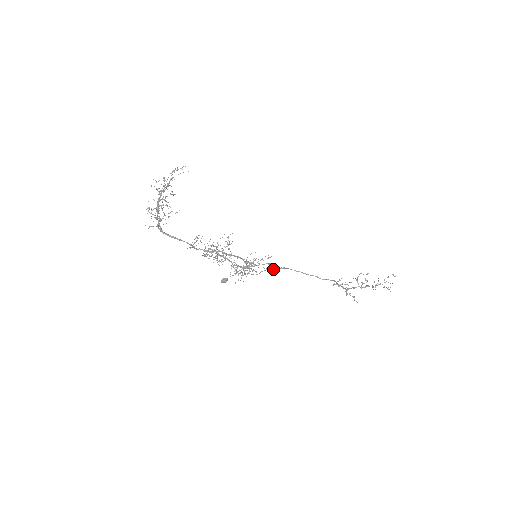
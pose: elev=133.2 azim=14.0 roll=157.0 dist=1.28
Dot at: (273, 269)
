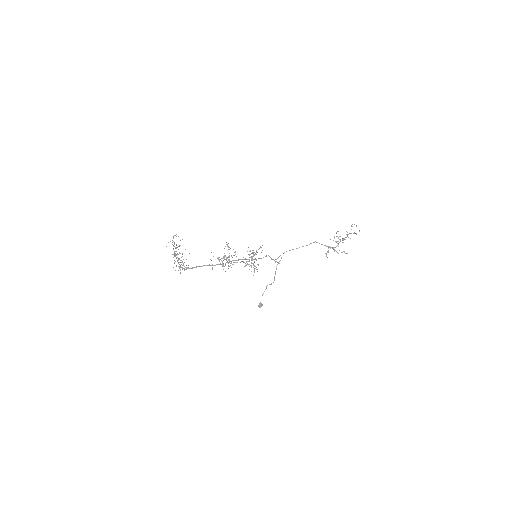
Dot at: (274, 260)
